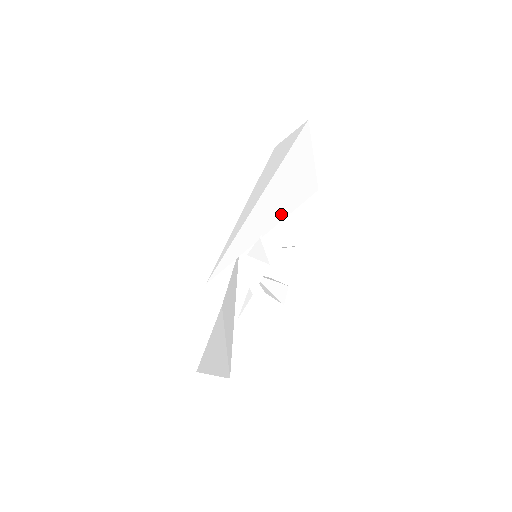
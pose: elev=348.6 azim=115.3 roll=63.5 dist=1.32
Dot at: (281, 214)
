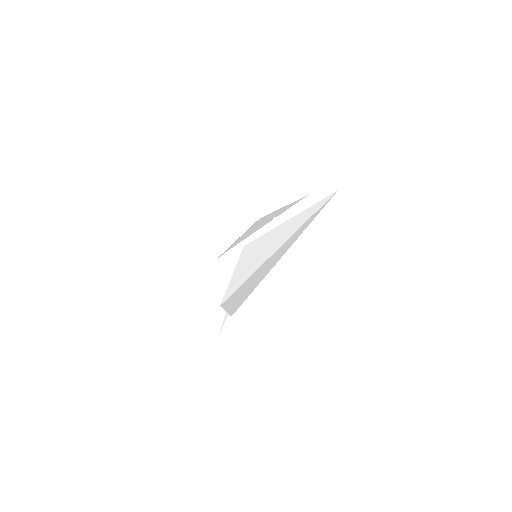
Dot at: (285, 210)
